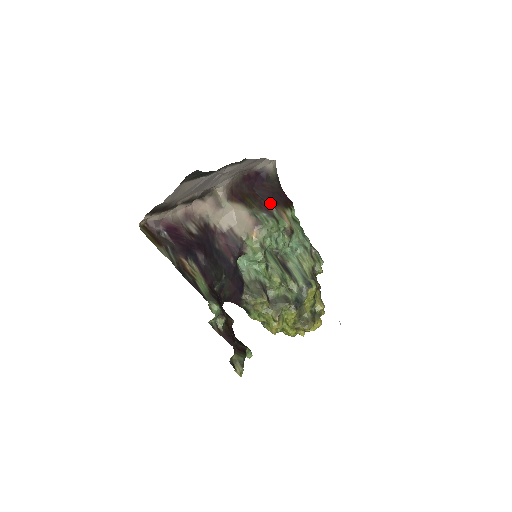
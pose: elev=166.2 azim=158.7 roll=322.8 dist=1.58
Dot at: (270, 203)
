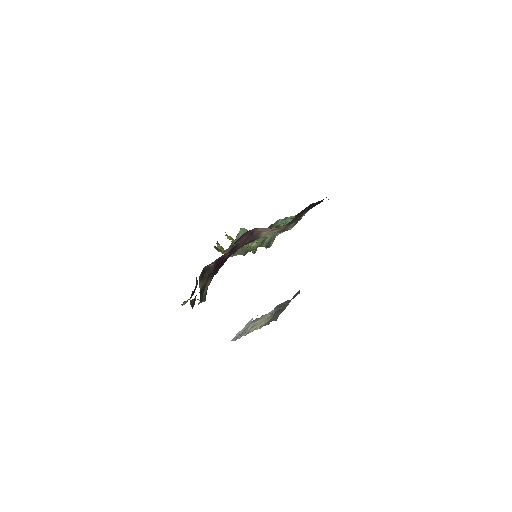
Dot at: (307, 210)
